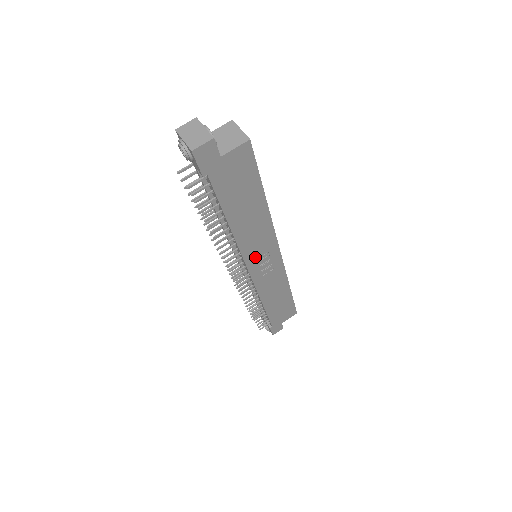
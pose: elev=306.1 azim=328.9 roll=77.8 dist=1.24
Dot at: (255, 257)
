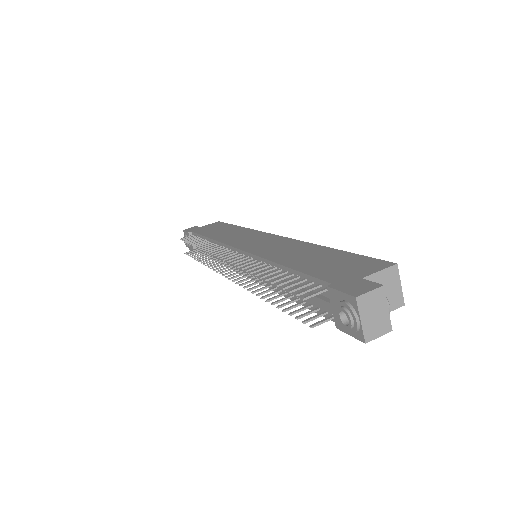
Dot at: occluded
